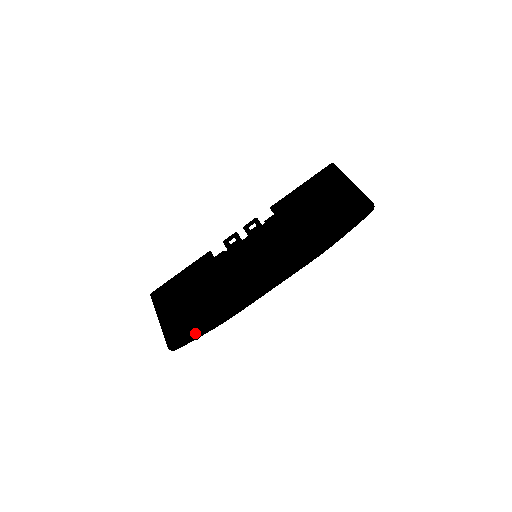
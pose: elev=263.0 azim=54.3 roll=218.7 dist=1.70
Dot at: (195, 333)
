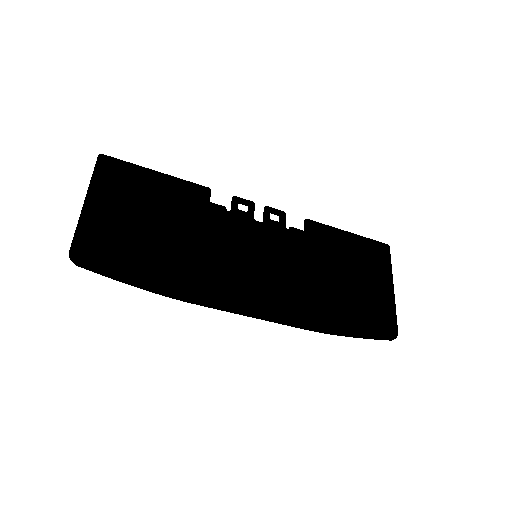
Dot at: (121, 271)
